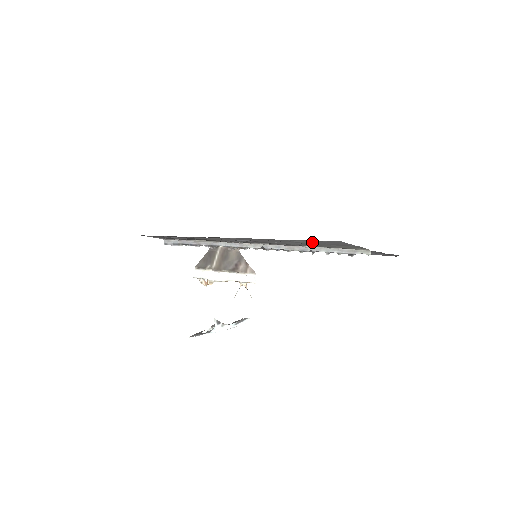
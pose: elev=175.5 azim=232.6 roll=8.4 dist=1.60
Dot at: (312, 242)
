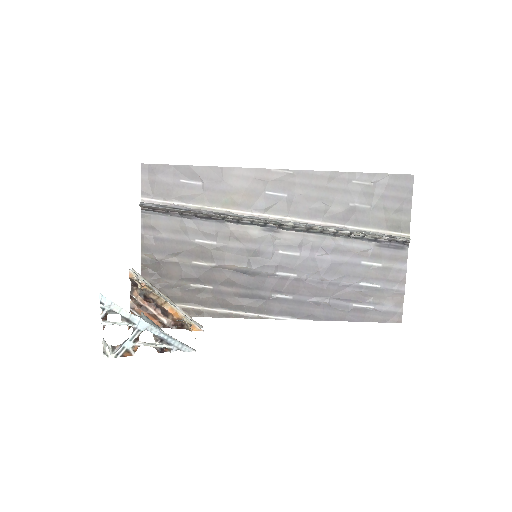
Dot at: (374, 191)
